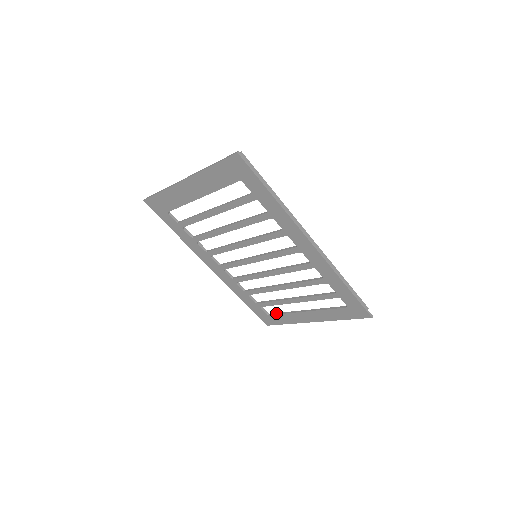
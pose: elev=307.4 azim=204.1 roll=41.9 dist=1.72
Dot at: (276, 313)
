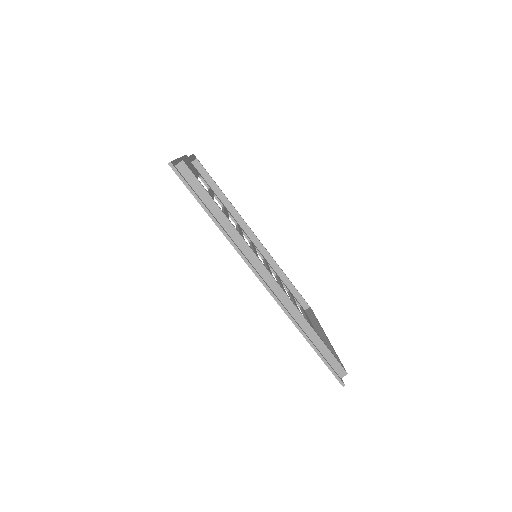
Dot at: (302, 311)
